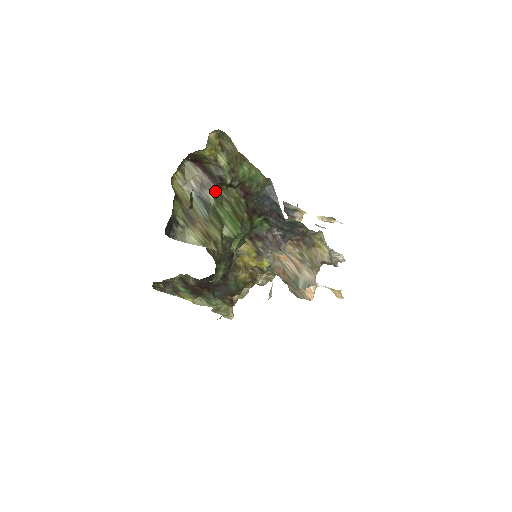
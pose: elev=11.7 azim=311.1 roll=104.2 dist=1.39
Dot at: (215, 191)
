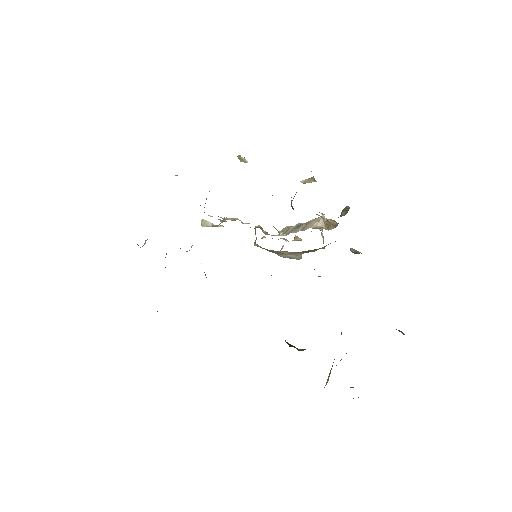
Dot at: occluded
